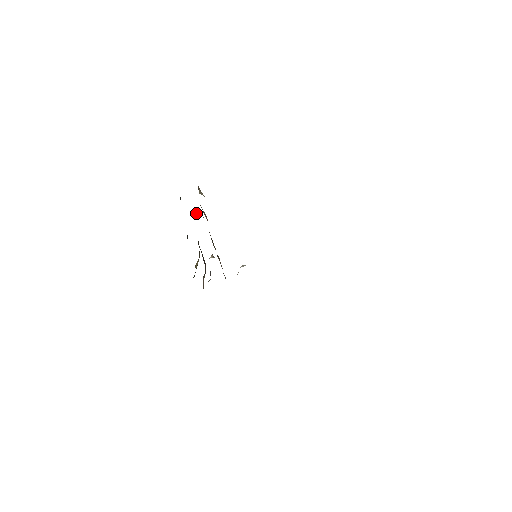
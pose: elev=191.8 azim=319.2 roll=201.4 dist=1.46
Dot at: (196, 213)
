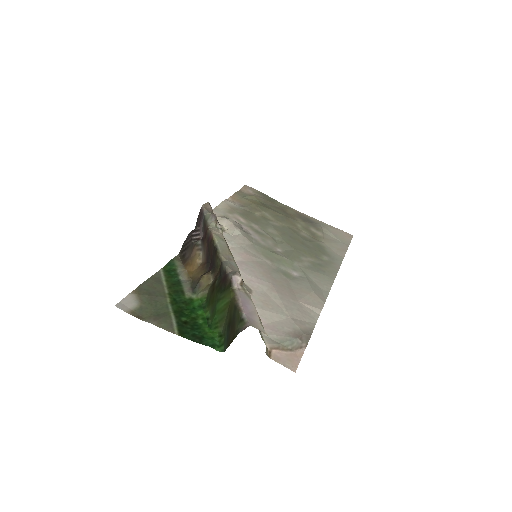
Dot at: (241, 281)
